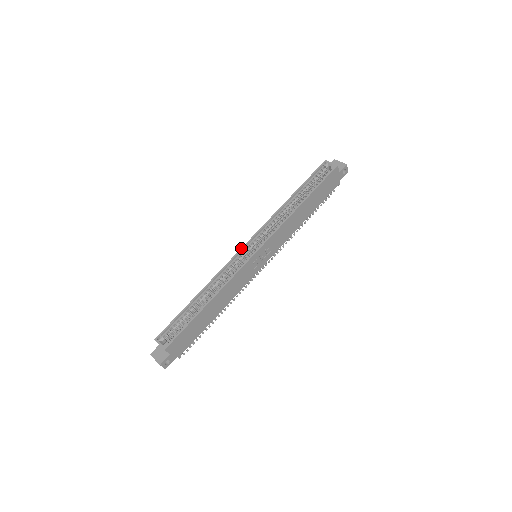
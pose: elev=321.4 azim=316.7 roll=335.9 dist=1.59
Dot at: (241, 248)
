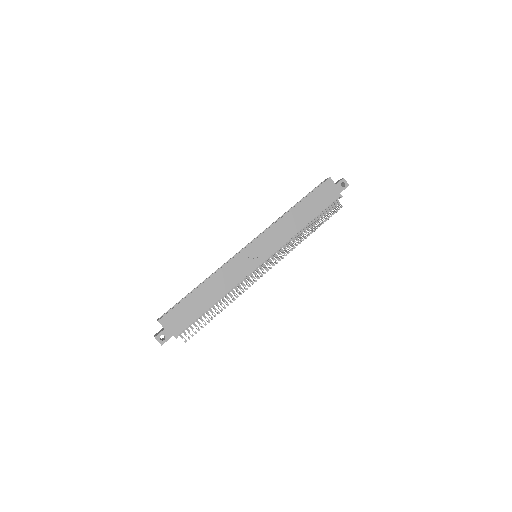
Dot at: (241, 249)
